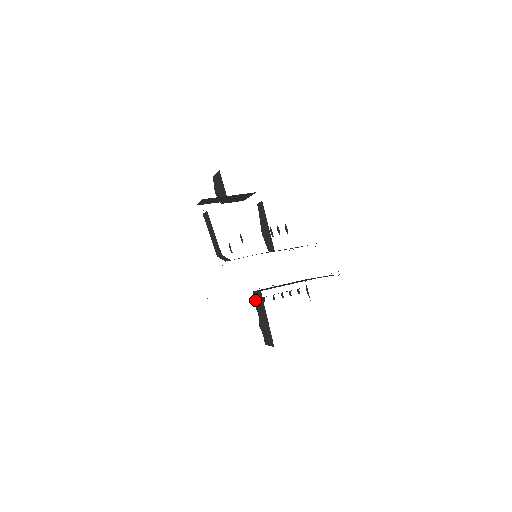
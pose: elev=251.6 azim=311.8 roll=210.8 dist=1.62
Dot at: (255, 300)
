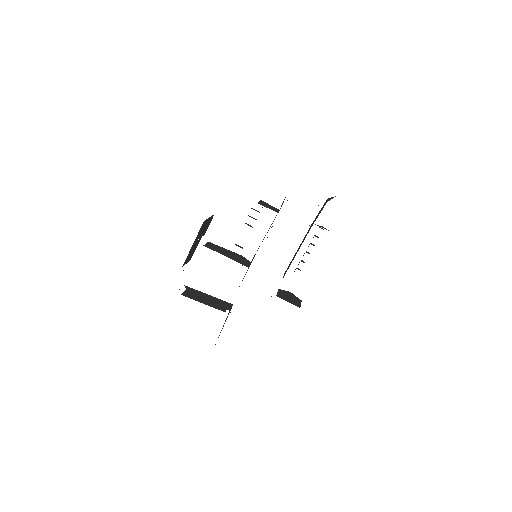
Dot at: occluded
